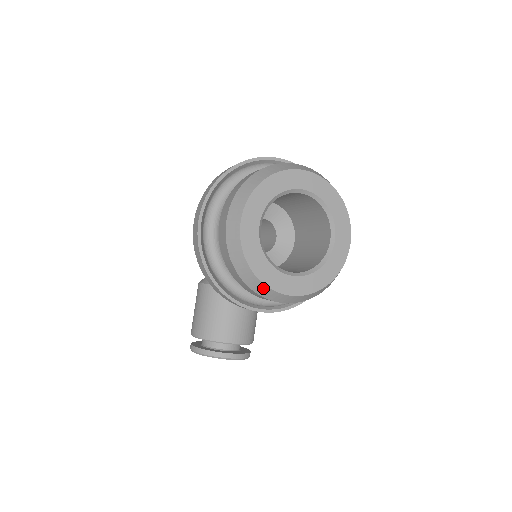
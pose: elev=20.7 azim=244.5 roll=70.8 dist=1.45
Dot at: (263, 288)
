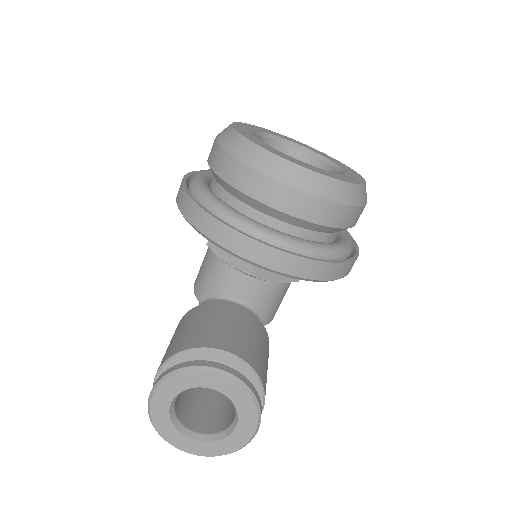
Dot at: (264, 156)
